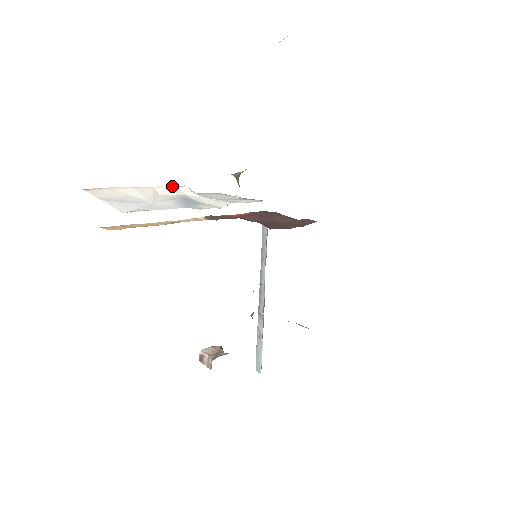
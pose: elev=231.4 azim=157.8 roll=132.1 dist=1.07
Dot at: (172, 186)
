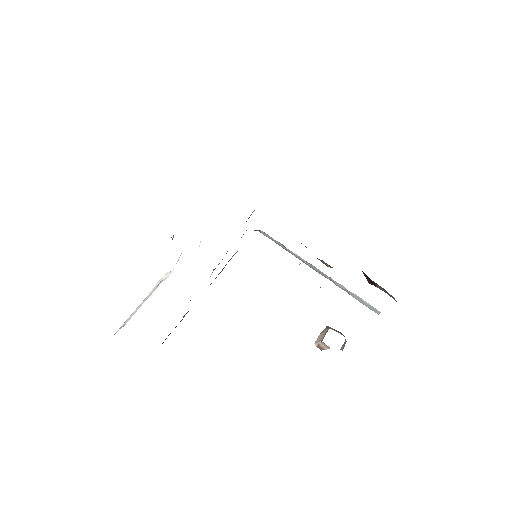
Dot at: (158, 282)
